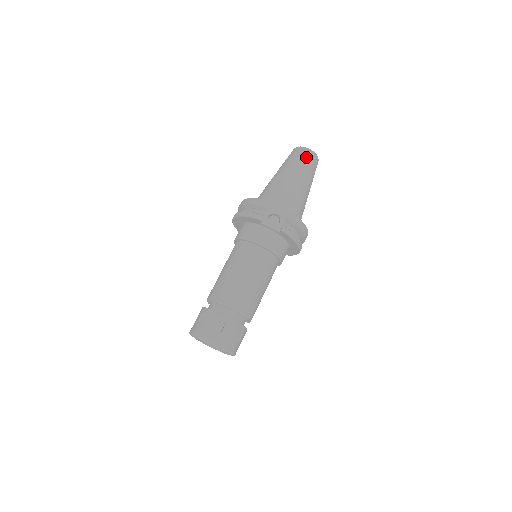
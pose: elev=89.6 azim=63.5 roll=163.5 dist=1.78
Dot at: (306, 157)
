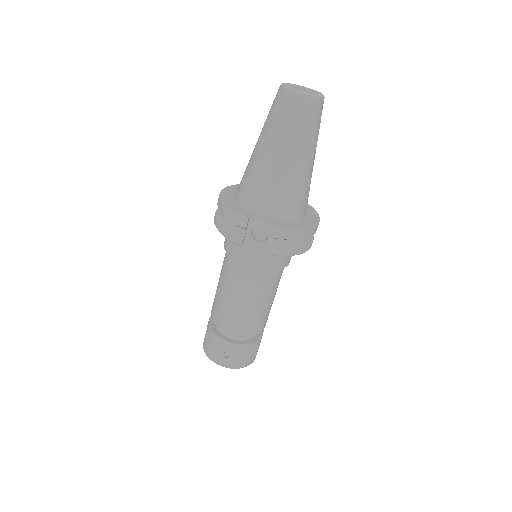
Dot at: (296, 112)
